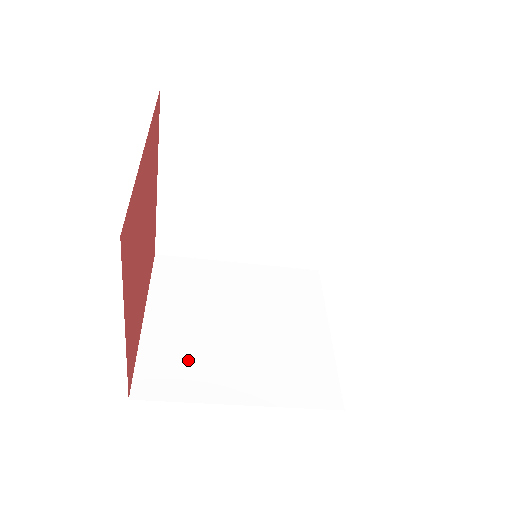
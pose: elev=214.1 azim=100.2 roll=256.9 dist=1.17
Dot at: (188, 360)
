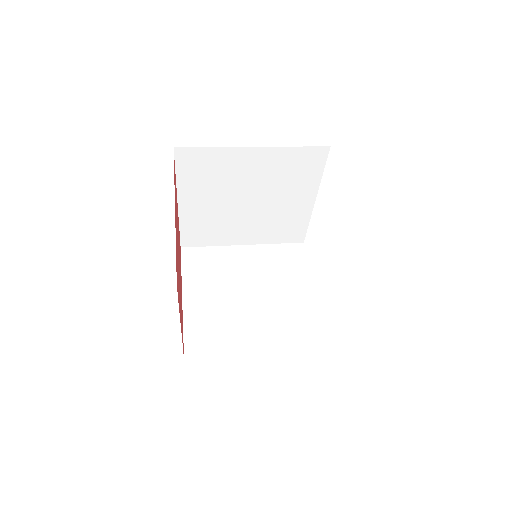
Dot at: (218, 326)
